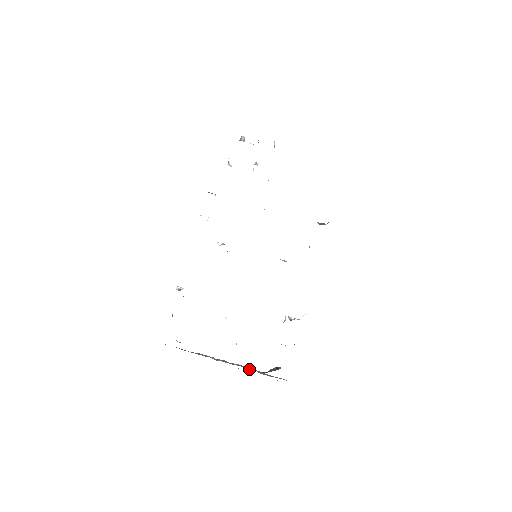
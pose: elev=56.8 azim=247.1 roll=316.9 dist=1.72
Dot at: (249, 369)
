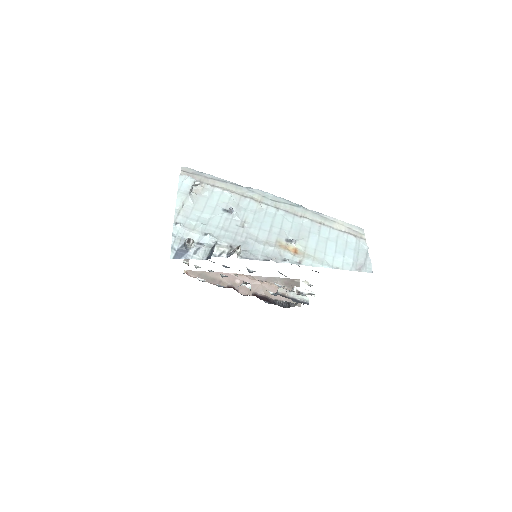
Dot at: (270, 282)
